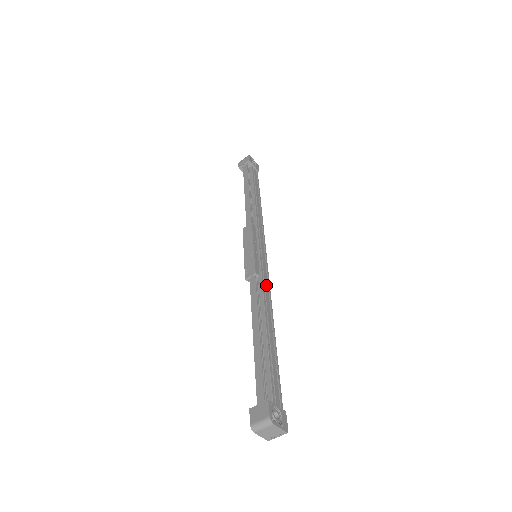
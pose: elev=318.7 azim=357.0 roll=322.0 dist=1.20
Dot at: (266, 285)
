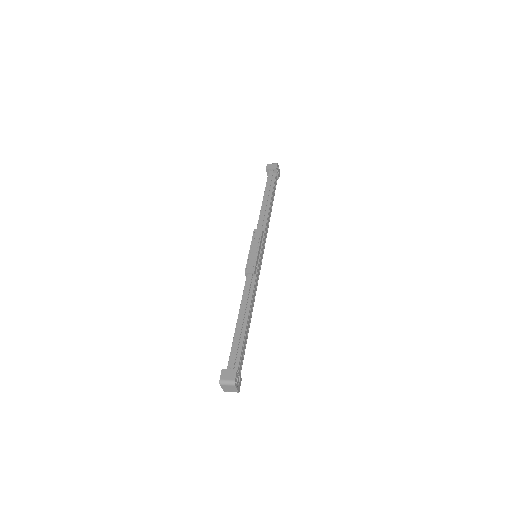
Dot at: (256, 283)
